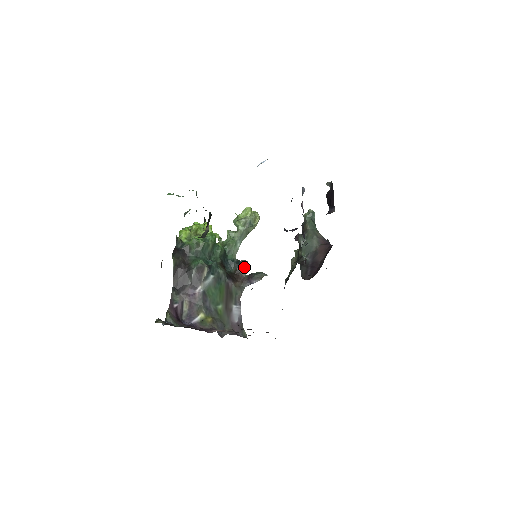
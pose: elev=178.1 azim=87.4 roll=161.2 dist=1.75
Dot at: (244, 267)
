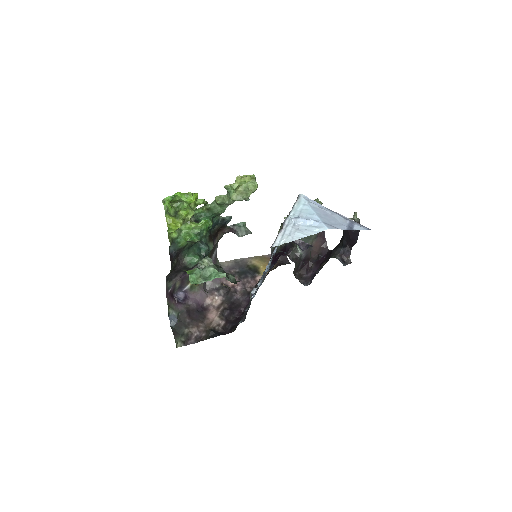
Dot at: occluded
